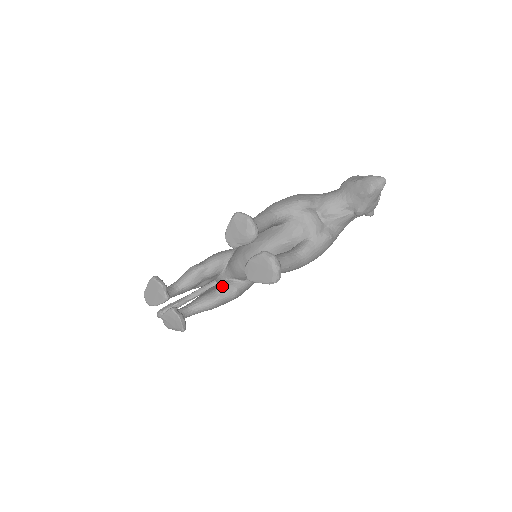
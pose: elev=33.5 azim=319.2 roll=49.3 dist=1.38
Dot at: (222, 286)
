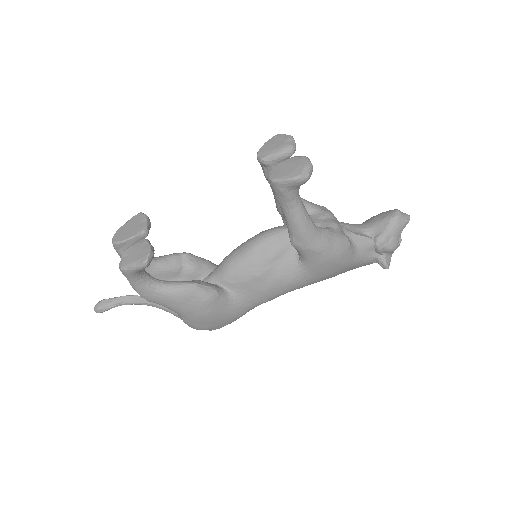
Dot at: occluded
